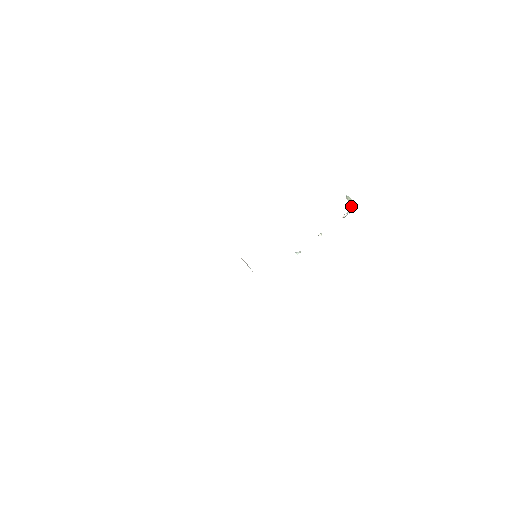
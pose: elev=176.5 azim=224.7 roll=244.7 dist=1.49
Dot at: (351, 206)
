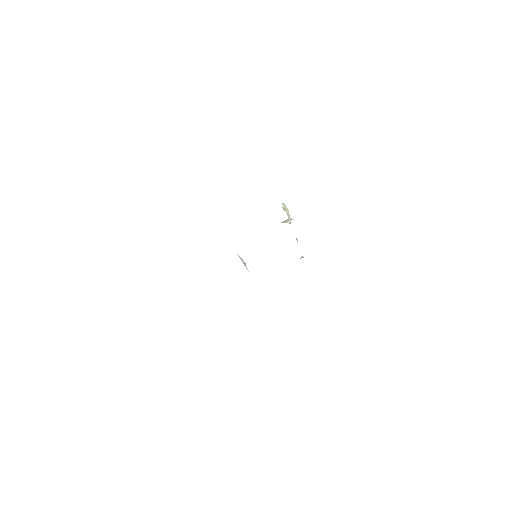
Dot at: (287, 213)
